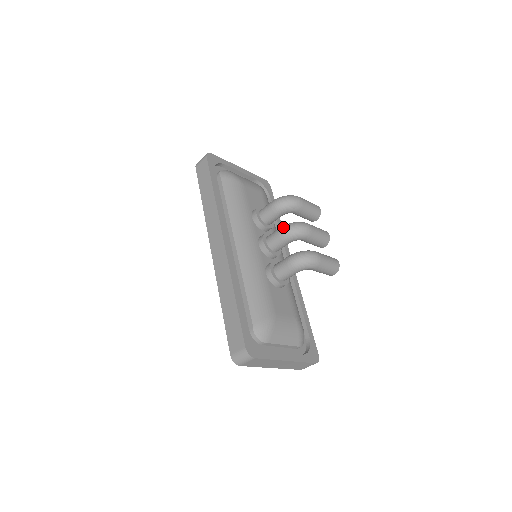
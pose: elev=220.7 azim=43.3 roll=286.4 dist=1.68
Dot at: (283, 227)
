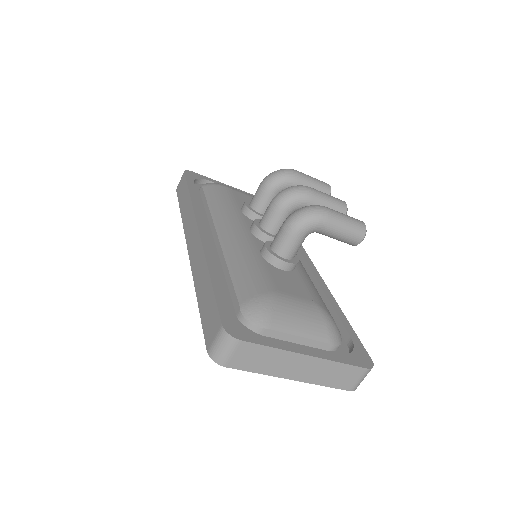
Dot at: occluded
